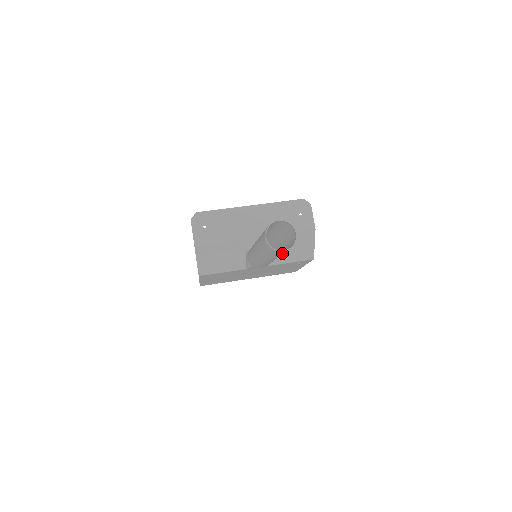
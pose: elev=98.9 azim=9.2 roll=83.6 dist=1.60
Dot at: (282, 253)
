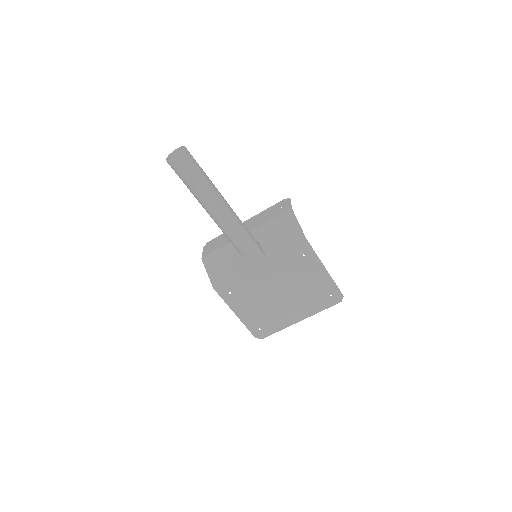
Dot at: (184, 168)
